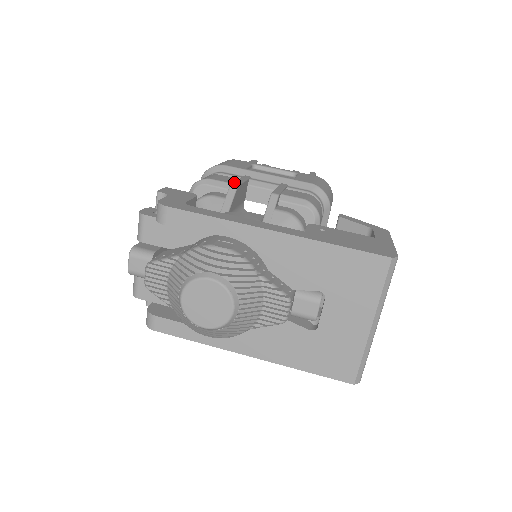
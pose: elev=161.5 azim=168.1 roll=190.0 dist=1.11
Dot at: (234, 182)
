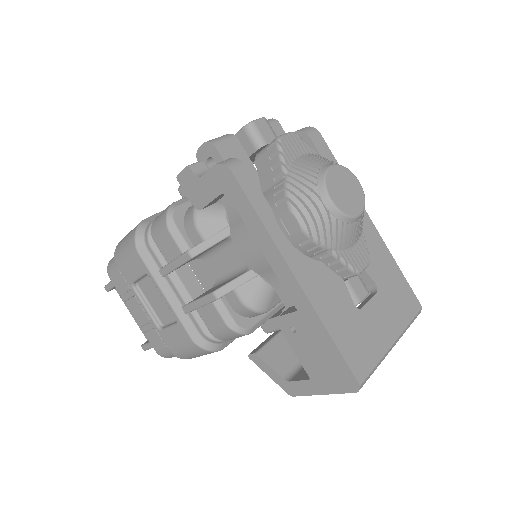
Dot at: occluded
